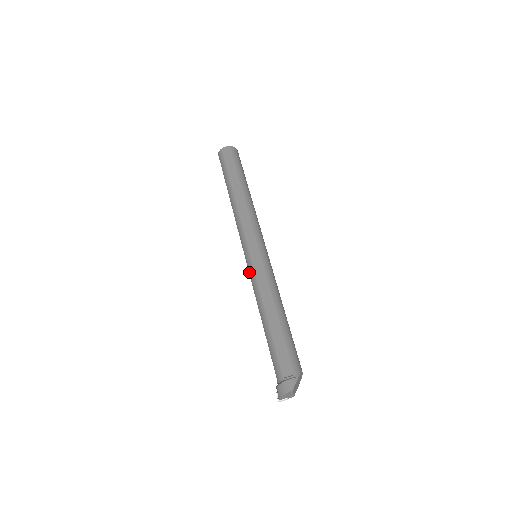
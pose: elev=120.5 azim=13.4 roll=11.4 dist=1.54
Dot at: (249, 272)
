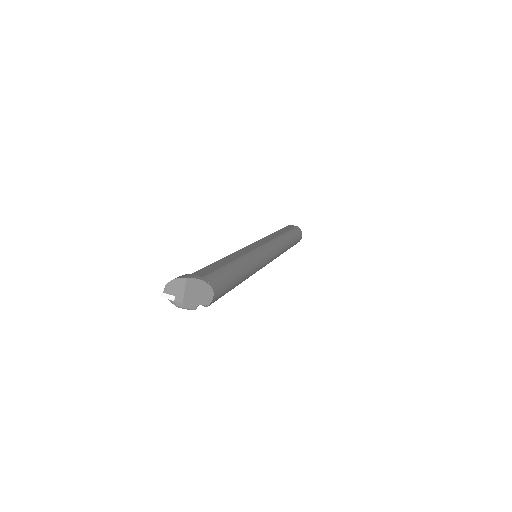
Dot at: occluded
